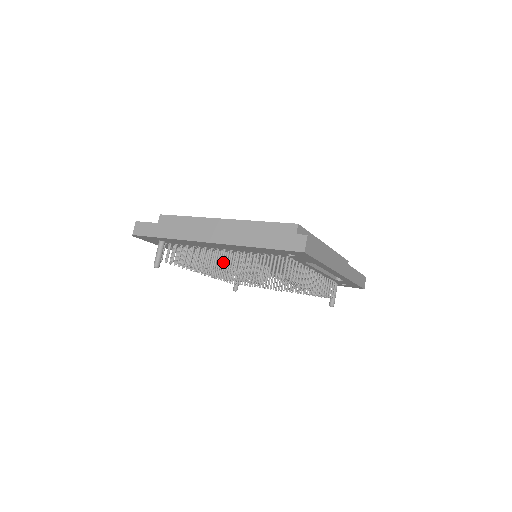
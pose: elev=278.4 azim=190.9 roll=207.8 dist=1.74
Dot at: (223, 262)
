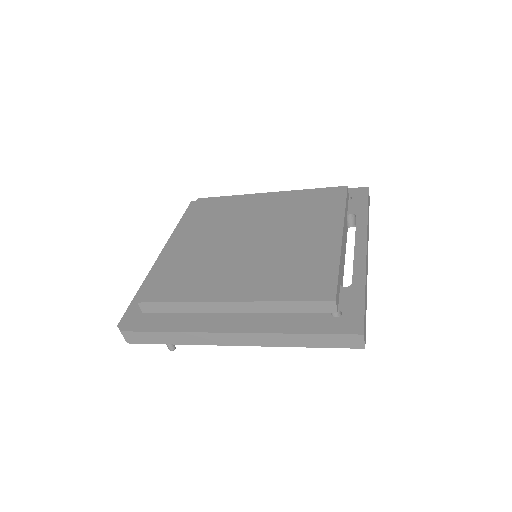
Dot at: occluded
